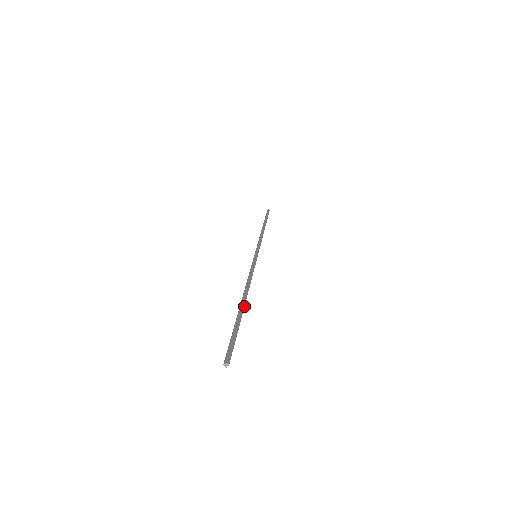
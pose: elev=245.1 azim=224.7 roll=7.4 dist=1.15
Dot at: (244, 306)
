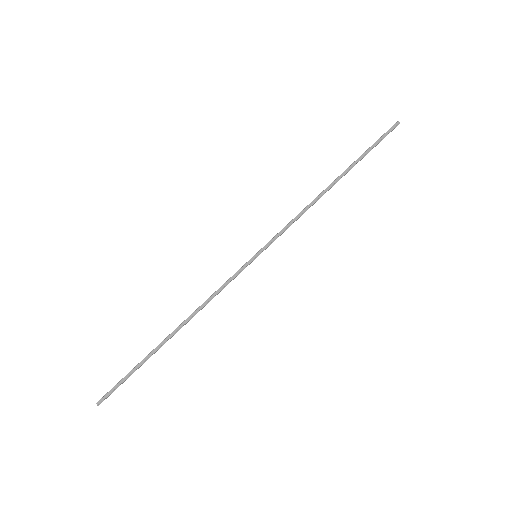
Dot at: (165, 342)
